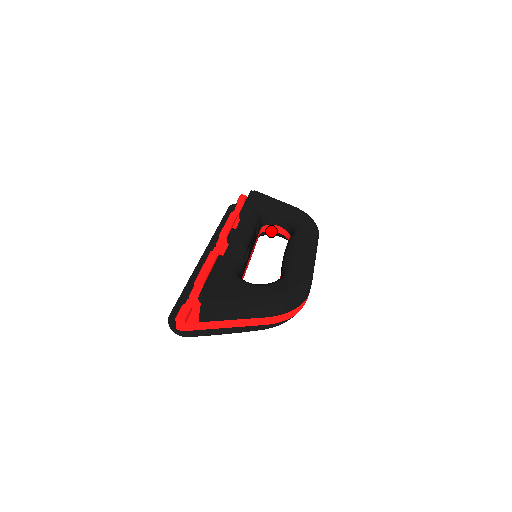
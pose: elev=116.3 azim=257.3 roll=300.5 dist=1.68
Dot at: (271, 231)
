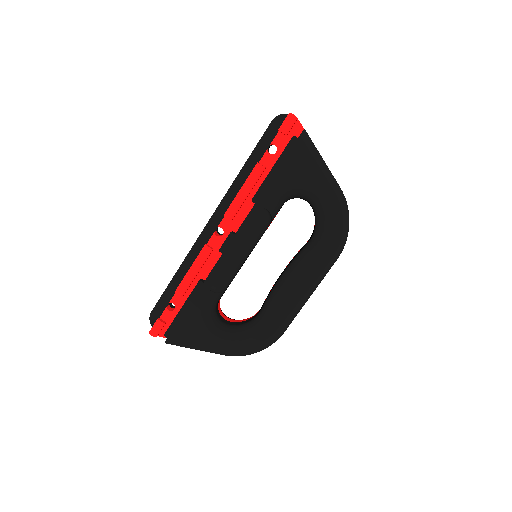
Dot at: occluded
